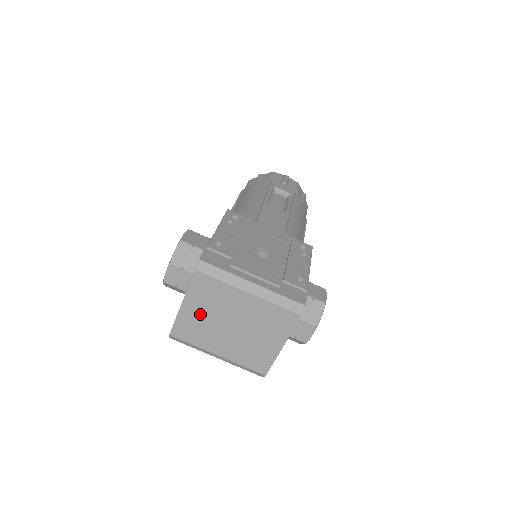
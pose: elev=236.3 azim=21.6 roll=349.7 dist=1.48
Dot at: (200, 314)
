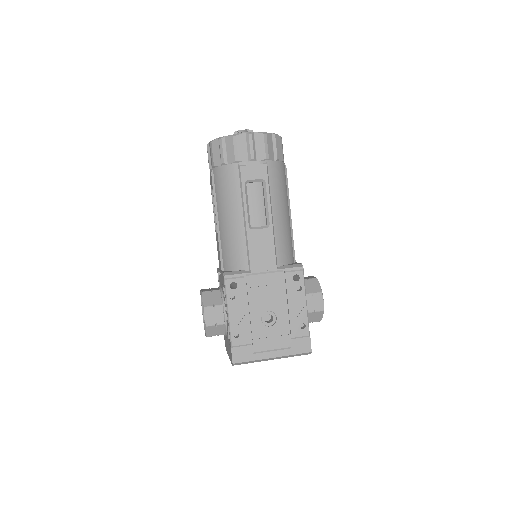
Dot at: occluded
